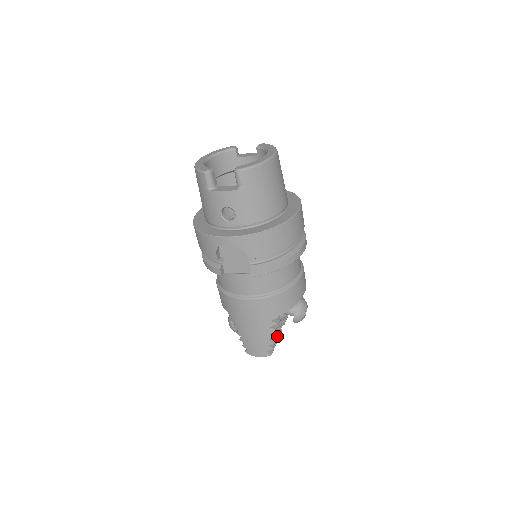
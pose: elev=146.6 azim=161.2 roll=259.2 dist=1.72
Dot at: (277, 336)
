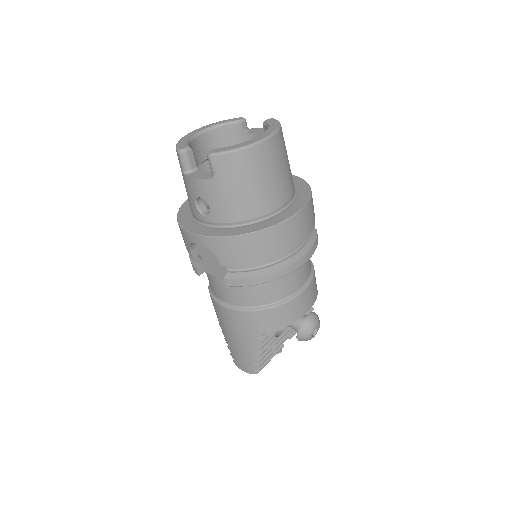
Dot at: (271, 353)
